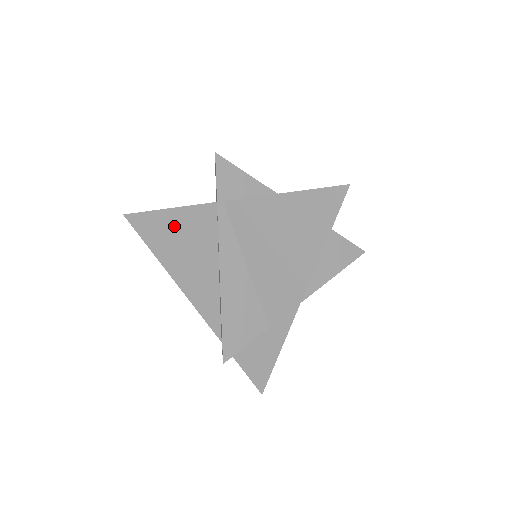
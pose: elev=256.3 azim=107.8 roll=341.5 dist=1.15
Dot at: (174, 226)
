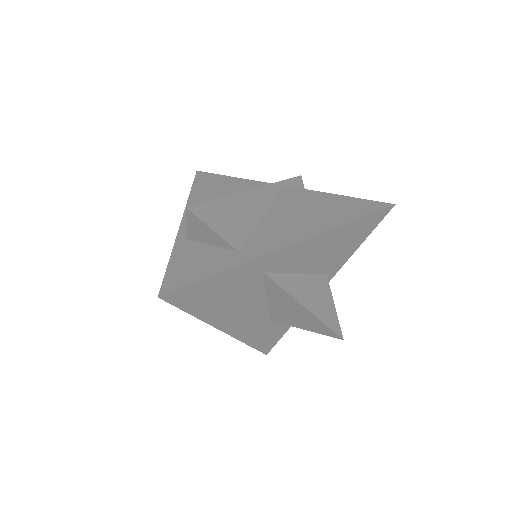
Dot at: (229, 184)
